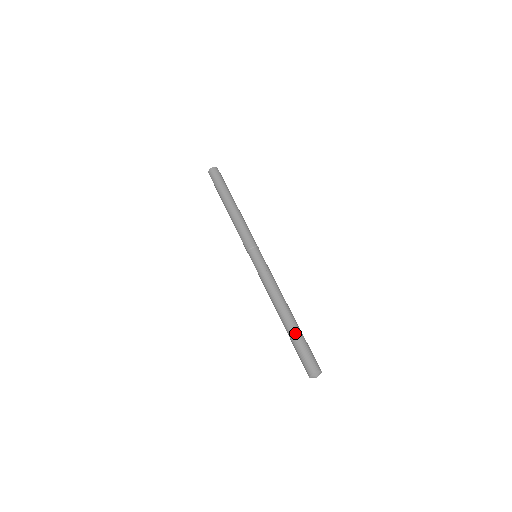
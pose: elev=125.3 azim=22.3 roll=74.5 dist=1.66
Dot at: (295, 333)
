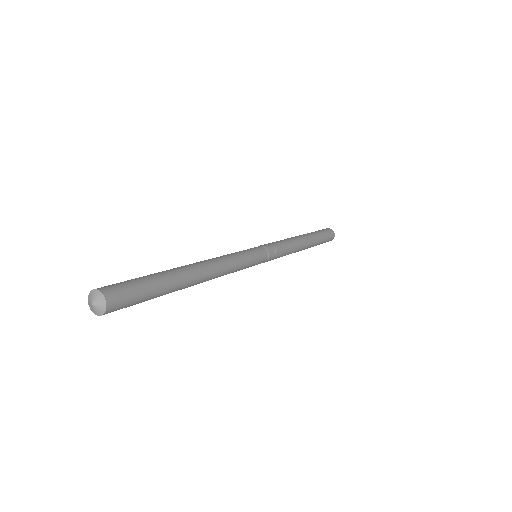
Dot at: occluded
